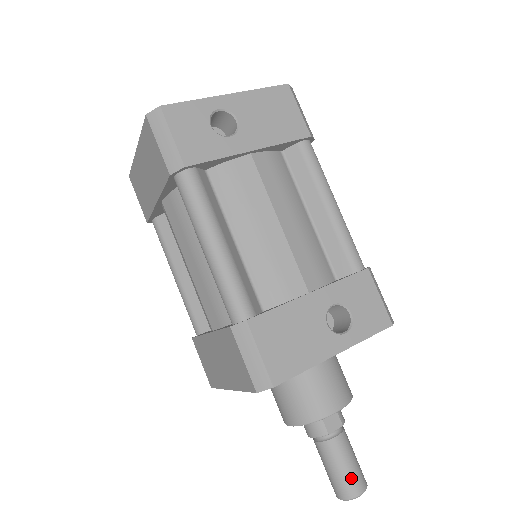
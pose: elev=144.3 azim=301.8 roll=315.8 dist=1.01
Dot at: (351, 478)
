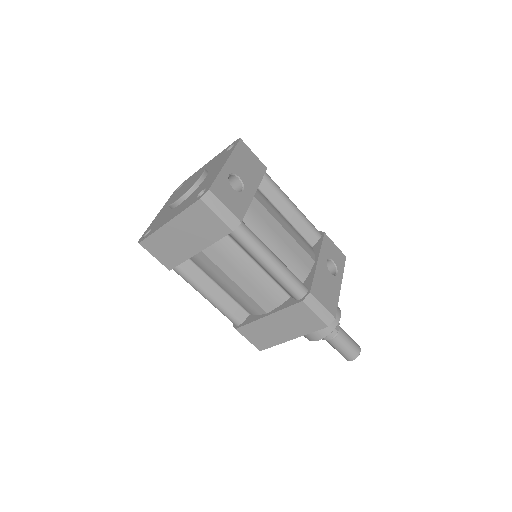
Dot at: (354, 346)
